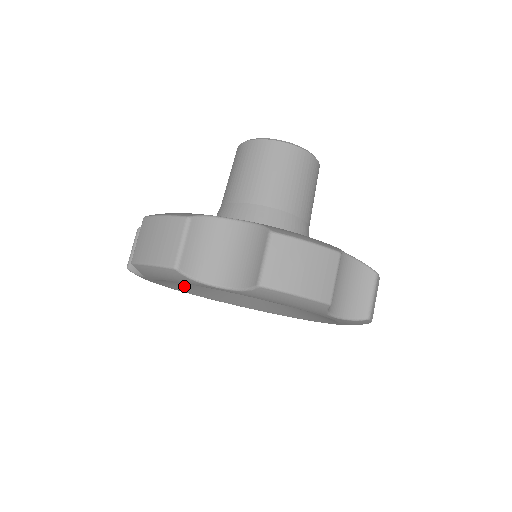
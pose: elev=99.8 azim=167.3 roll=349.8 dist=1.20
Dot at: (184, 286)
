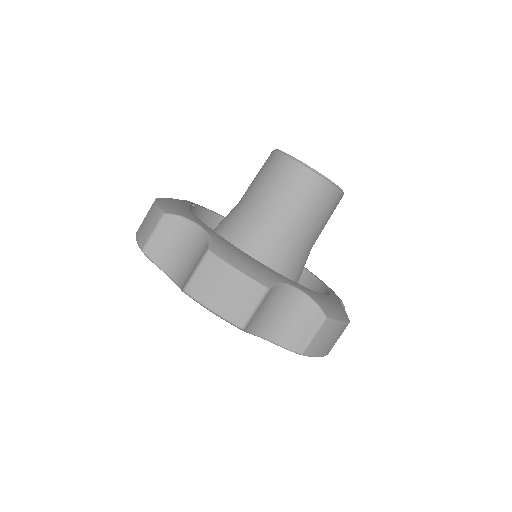
Dot at: occluded
